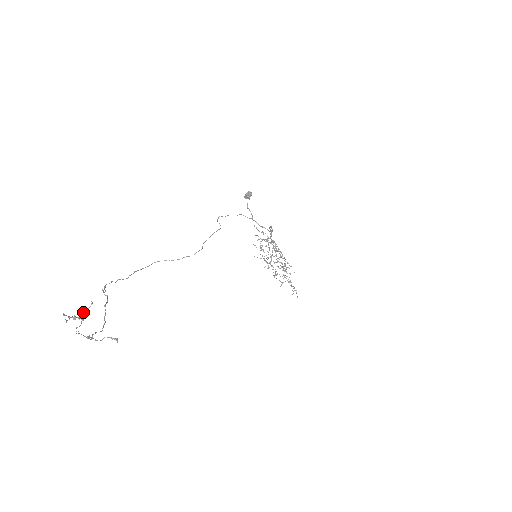
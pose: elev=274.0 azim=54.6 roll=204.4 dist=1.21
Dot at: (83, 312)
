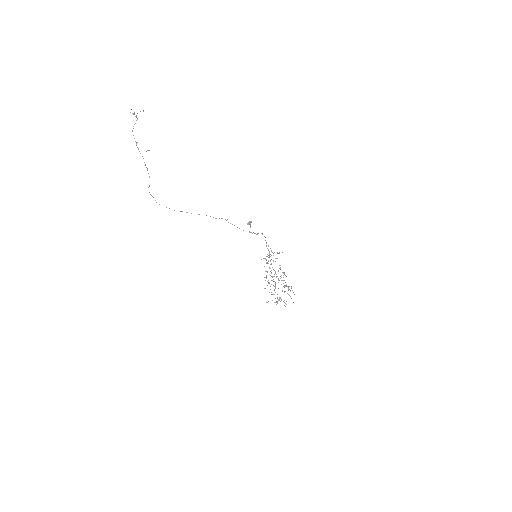
Dot at: occluded
